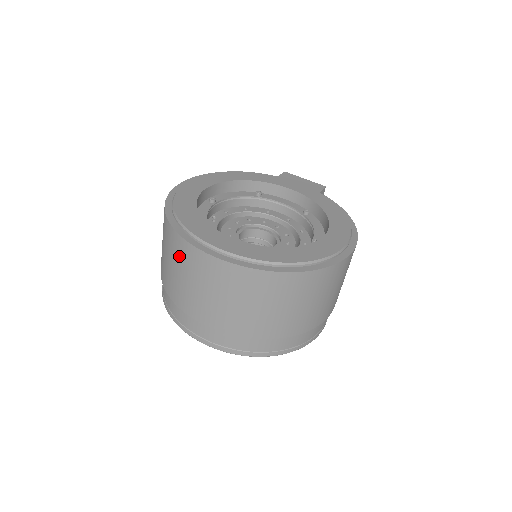
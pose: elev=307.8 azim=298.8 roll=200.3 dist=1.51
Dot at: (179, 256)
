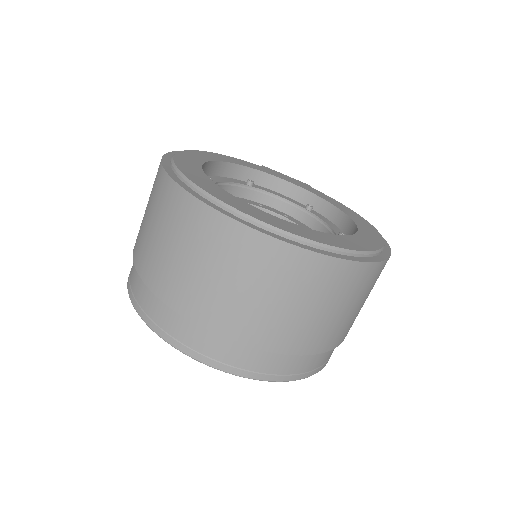
Dot at: (204, 239)
